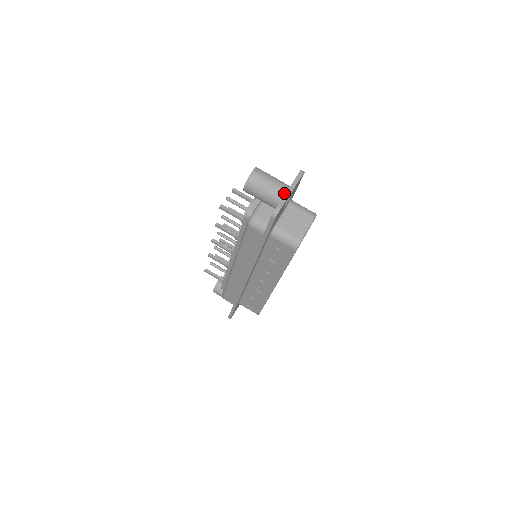
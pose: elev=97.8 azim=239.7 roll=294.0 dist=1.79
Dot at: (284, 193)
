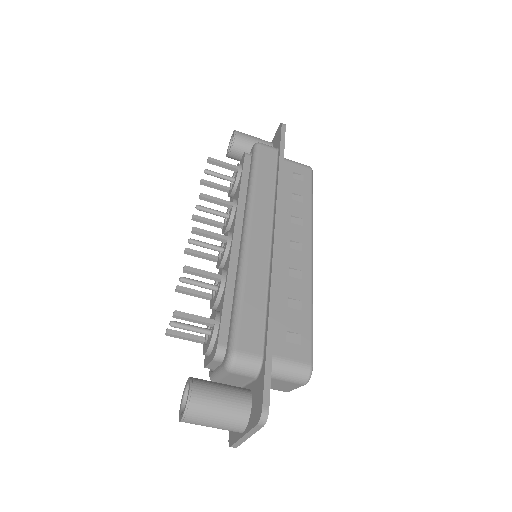
Dot at: (238, 433)
